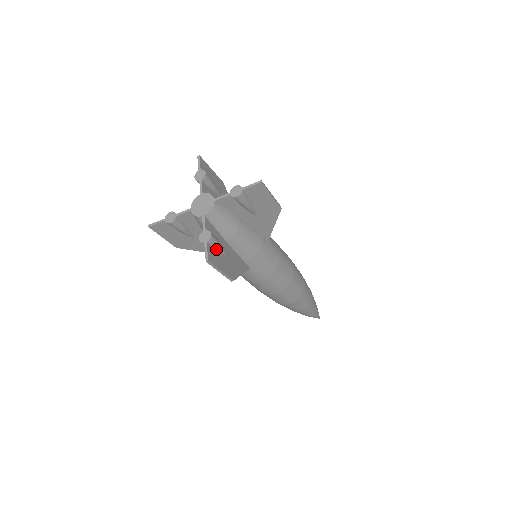
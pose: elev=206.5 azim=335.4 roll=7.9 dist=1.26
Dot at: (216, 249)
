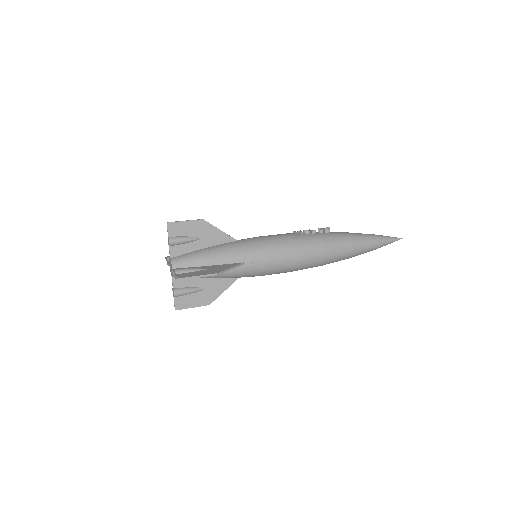
Dot at: (187, 294)
